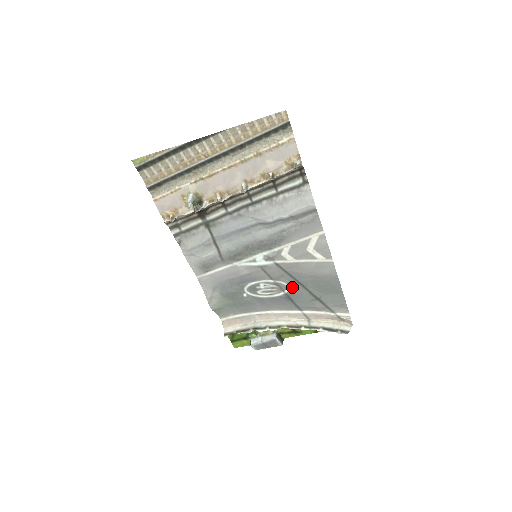
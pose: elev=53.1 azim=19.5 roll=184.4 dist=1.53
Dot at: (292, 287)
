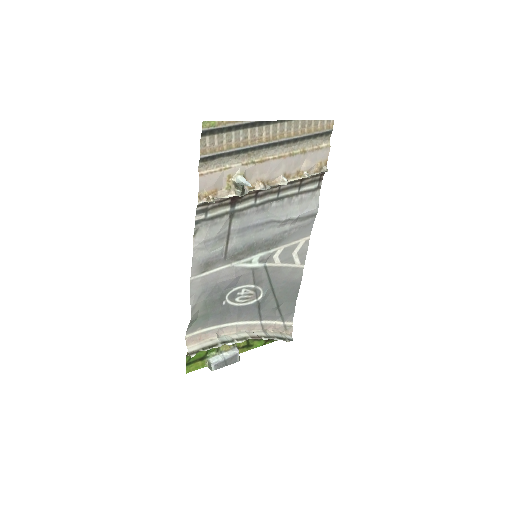
Dot at: (266, 293)
